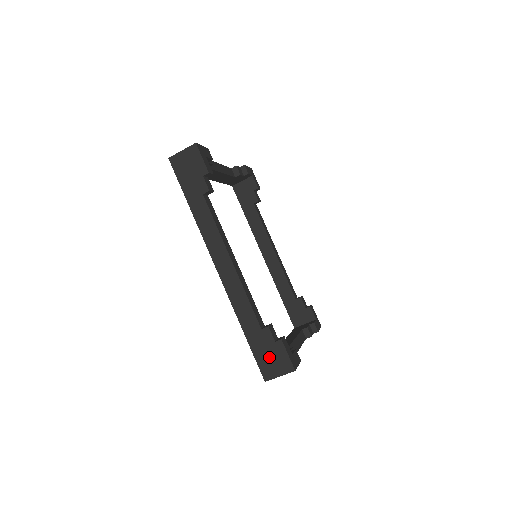
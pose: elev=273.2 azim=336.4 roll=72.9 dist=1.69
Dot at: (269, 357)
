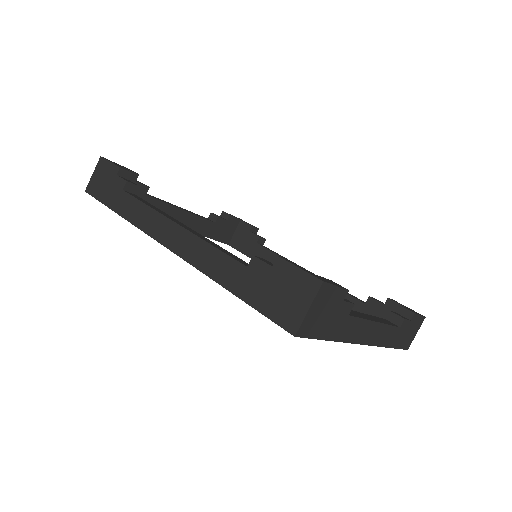
Dot at: (278, 295)
